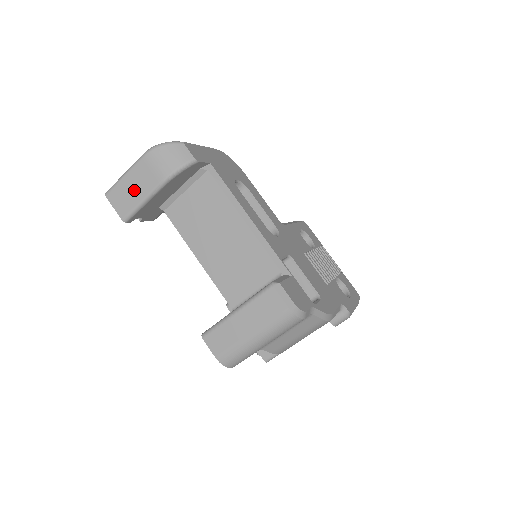
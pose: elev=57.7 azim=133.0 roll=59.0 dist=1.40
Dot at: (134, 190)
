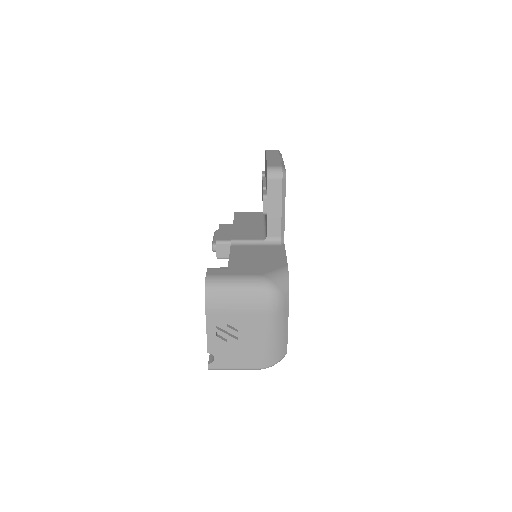
Dot at: occluded
